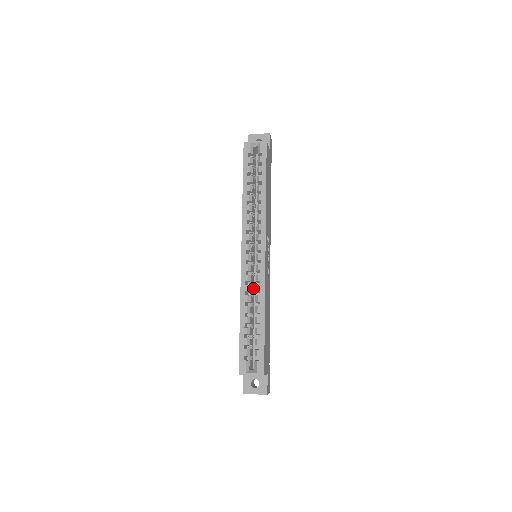
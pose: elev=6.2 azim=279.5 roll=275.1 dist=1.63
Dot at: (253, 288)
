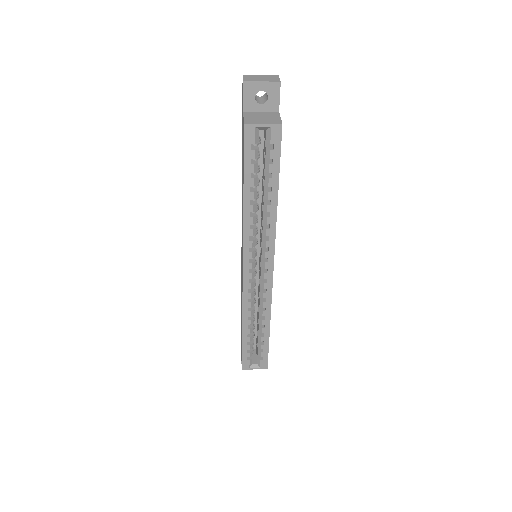
Dot at: occluded
